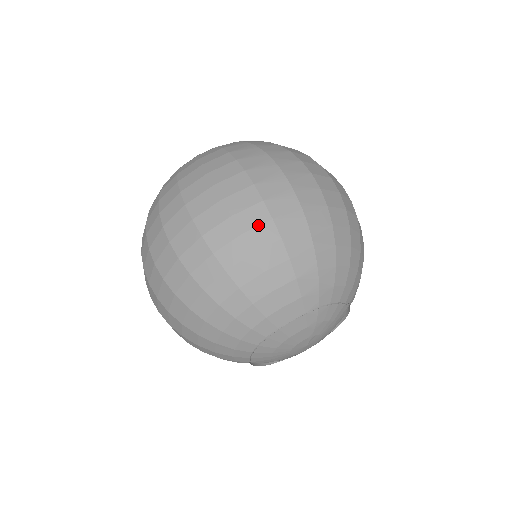
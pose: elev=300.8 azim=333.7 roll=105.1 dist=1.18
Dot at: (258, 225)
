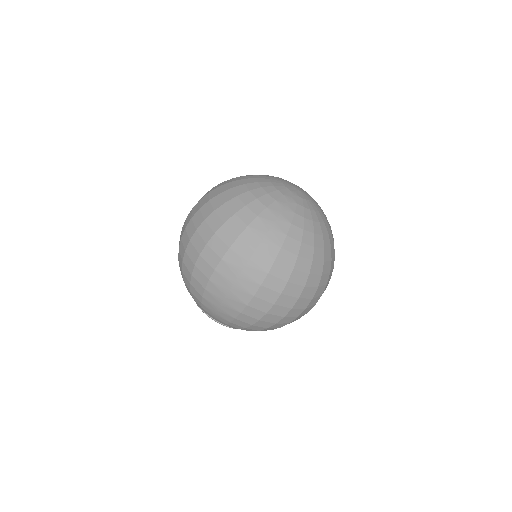
Dot at: (199, 282)
